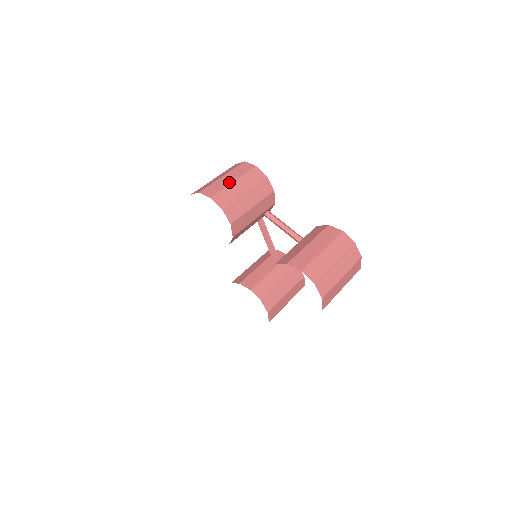
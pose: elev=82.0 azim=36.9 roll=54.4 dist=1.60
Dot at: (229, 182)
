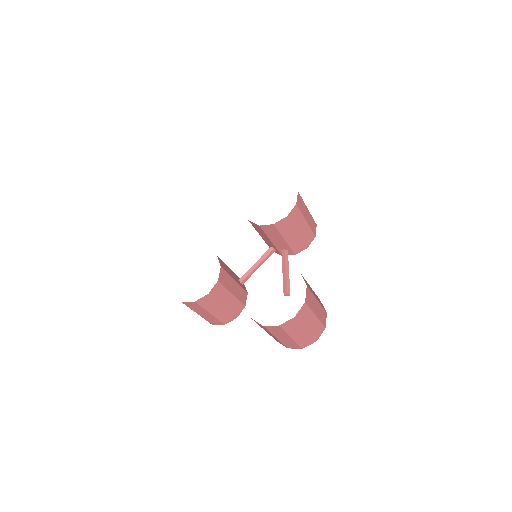
Dot at: occluded
